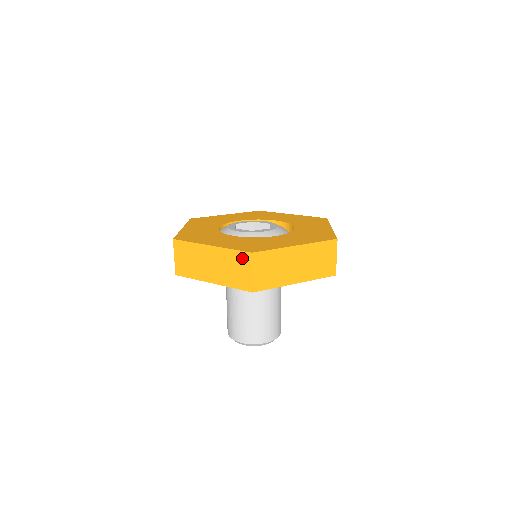
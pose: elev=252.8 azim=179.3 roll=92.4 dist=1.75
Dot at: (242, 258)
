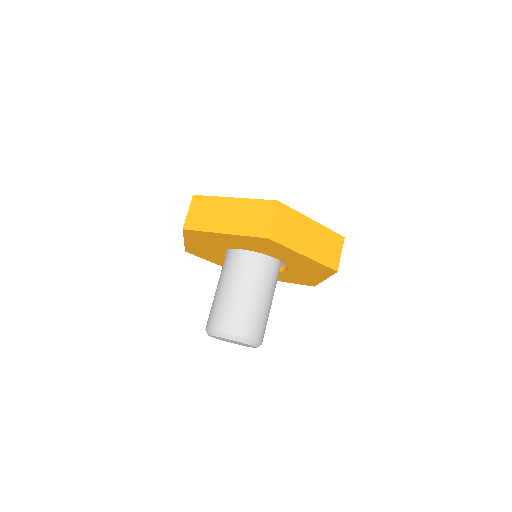
Dot at: occluded
